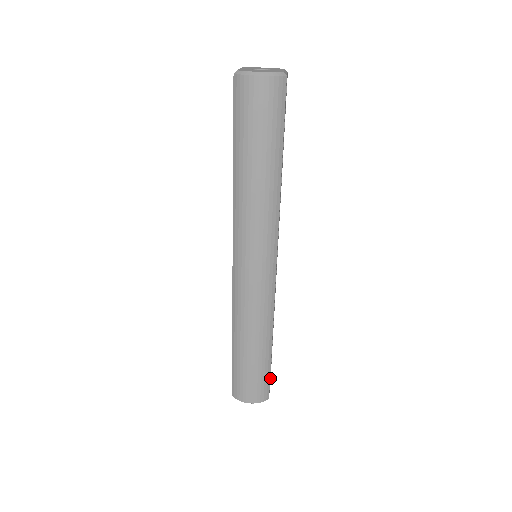
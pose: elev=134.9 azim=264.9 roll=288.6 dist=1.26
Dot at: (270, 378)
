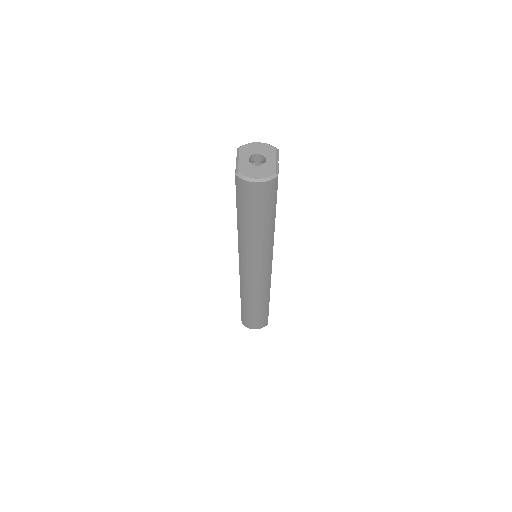
Dot at: occluded
